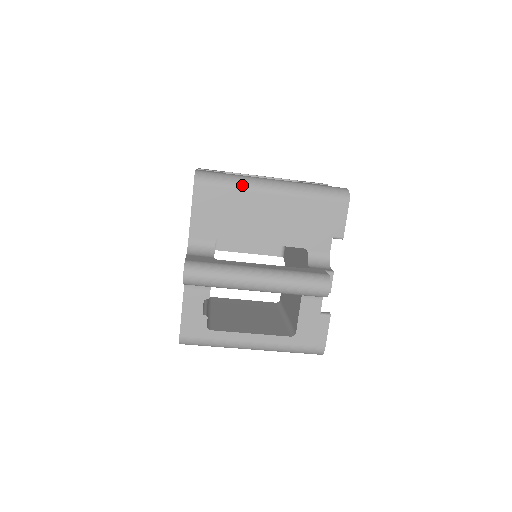
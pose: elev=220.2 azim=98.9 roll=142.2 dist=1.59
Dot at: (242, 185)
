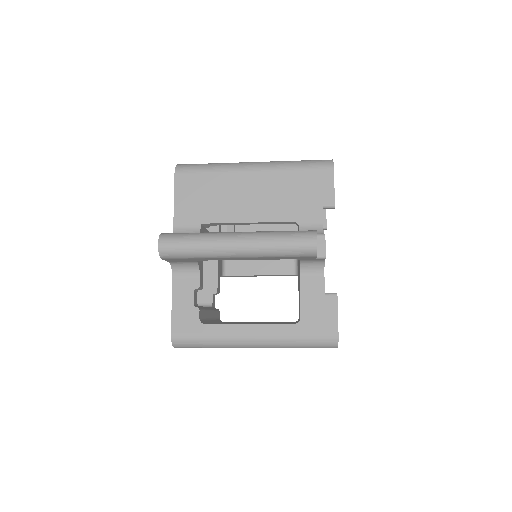
Dot at: (221, 168)
